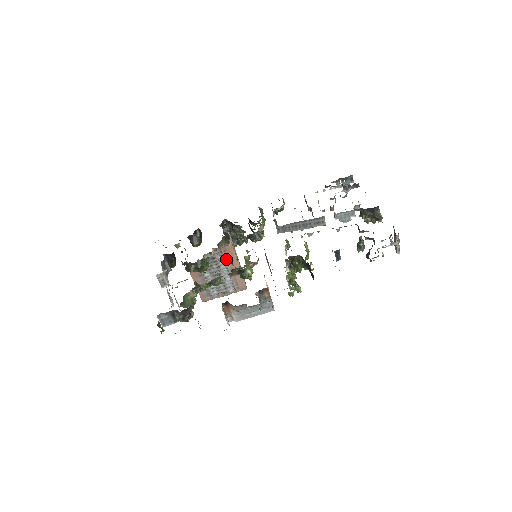
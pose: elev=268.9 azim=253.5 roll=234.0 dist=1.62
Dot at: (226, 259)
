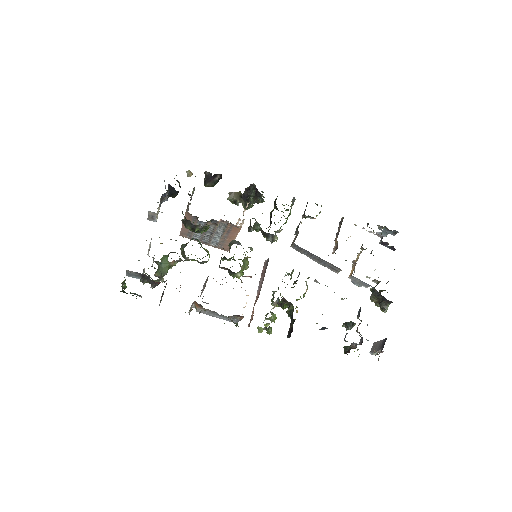
Dot at: (227, 230)
